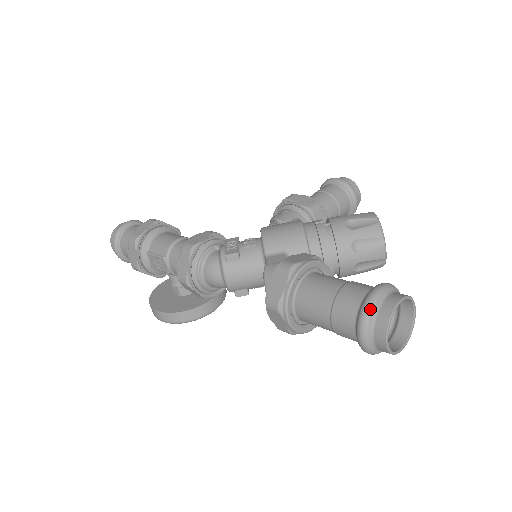
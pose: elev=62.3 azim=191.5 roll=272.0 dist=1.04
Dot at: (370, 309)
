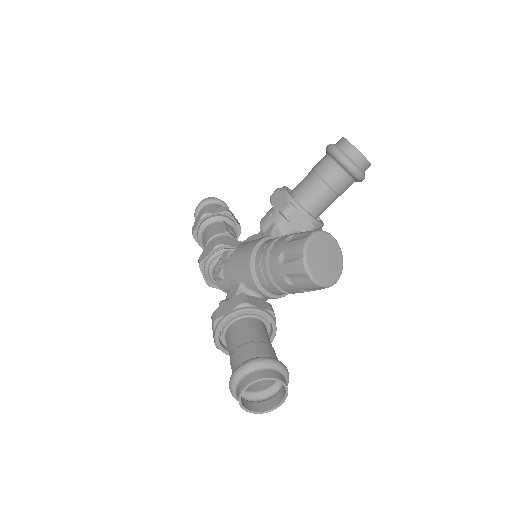
Dot at: (231, 387)
